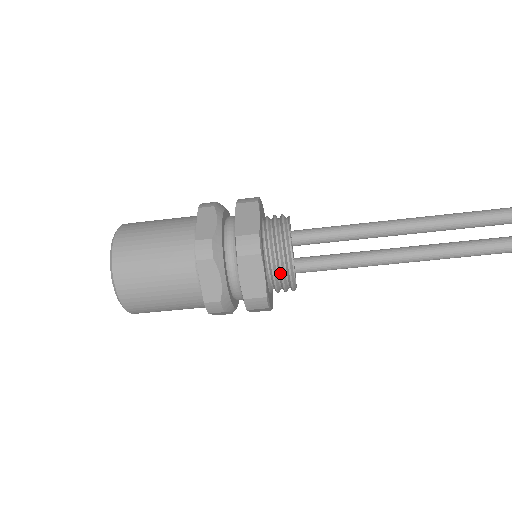
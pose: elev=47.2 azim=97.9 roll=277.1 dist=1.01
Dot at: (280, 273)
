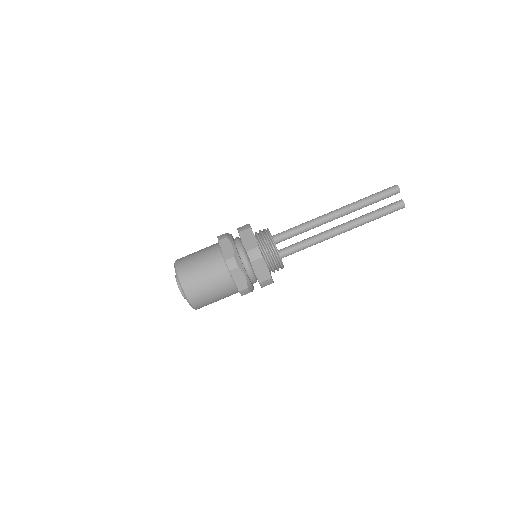
Dot at: (274, 263)
